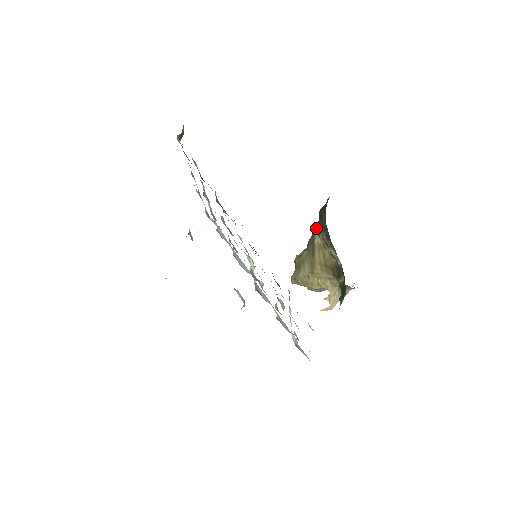
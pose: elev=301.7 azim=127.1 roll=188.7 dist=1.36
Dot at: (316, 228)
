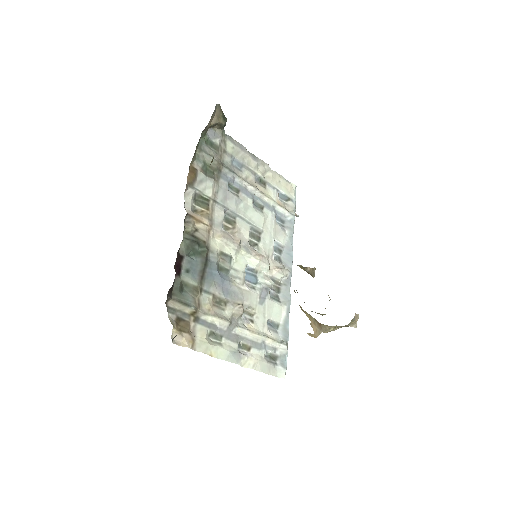
Dot at: occluded
